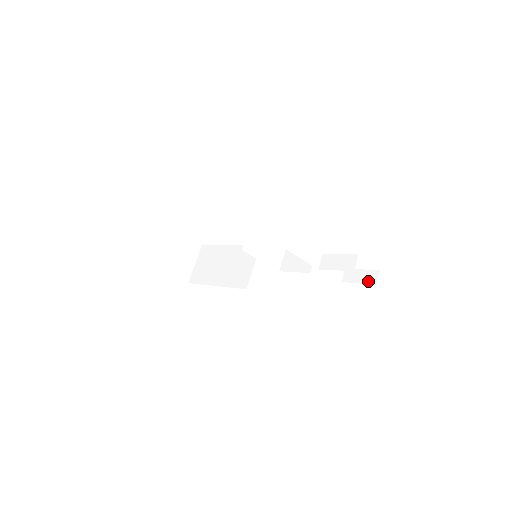
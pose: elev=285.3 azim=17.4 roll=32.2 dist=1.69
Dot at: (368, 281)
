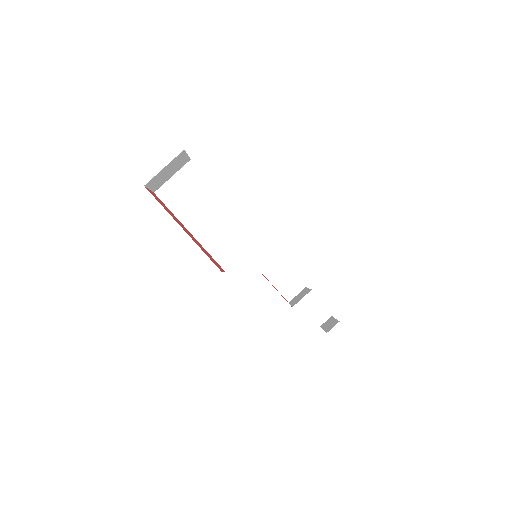
Dot at: occluded
